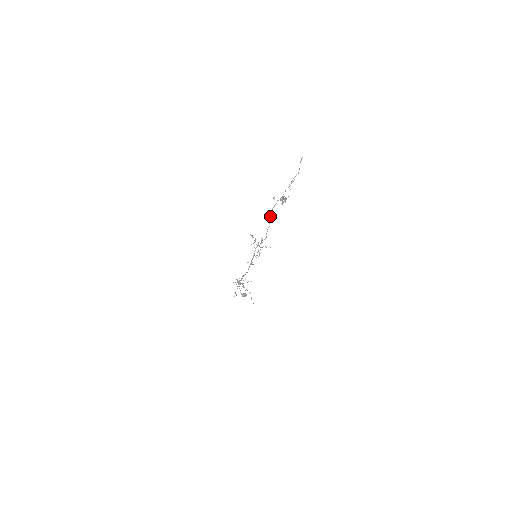
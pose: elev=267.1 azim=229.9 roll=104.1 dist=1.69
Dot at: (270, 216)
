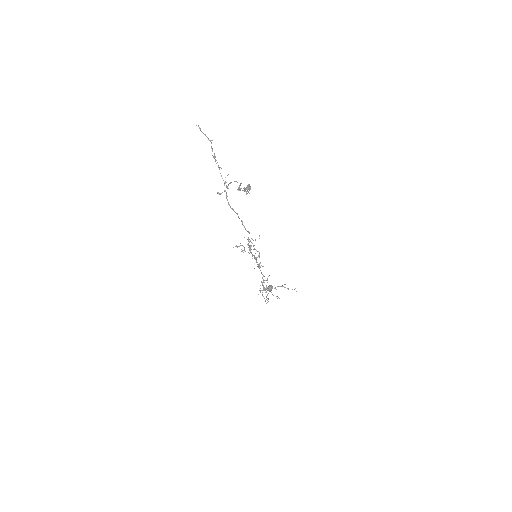
Dot at: occluded
